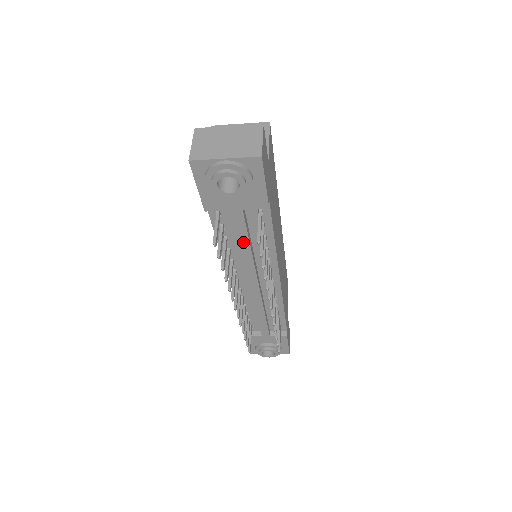
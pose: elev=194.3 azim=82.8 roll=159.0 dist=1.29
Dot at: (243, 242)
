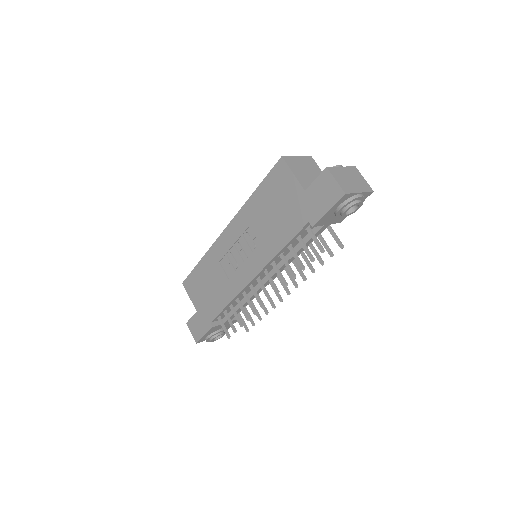
Dot at: occluded
